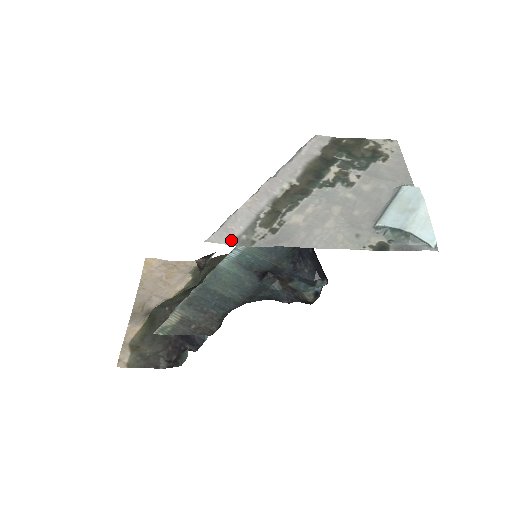
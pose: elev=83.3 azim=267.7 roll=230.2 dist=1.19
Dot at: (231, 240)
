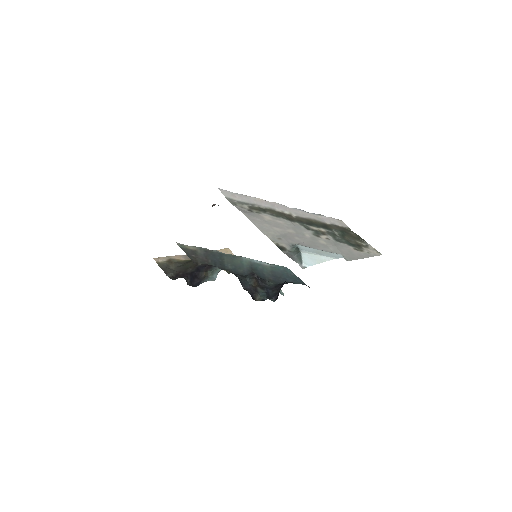
Dot at: (229, 197)
